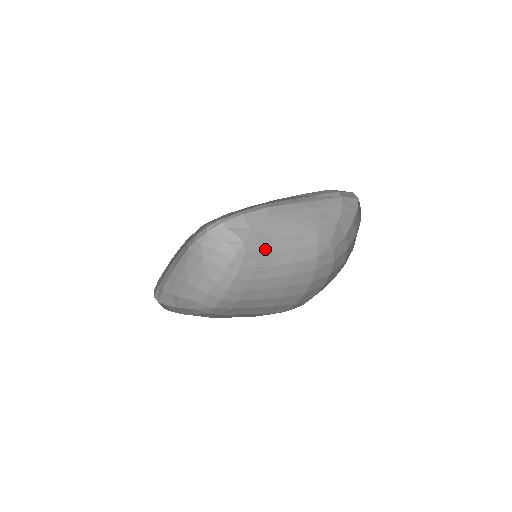
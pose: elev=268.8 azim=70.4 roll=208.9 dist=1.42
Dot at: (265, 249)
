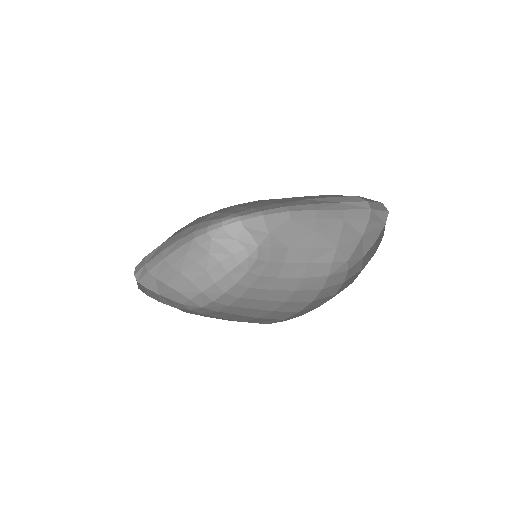
Dot at: (277, 258)
